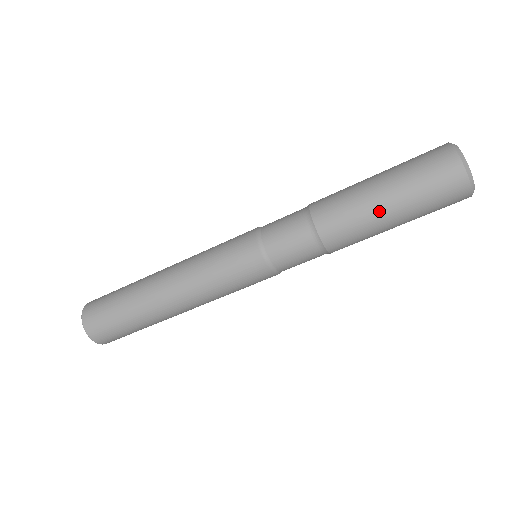
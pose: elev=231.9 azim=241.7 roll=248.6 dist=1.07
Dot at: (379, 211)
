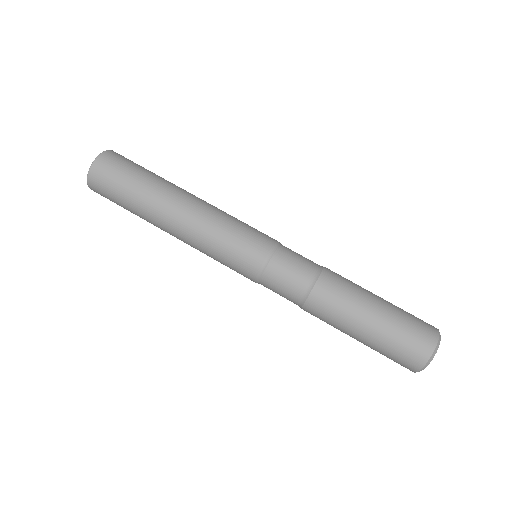
Dot at: (365, 311)
